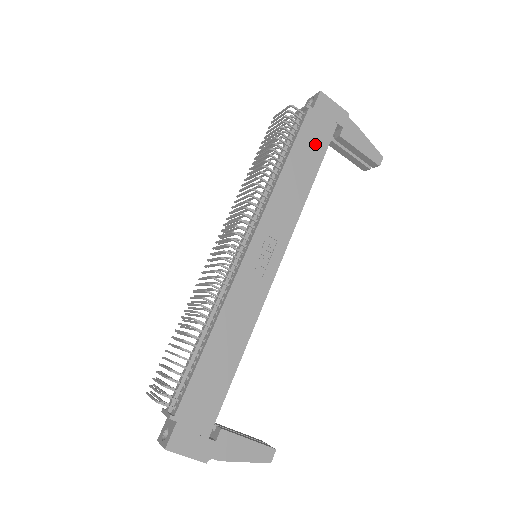
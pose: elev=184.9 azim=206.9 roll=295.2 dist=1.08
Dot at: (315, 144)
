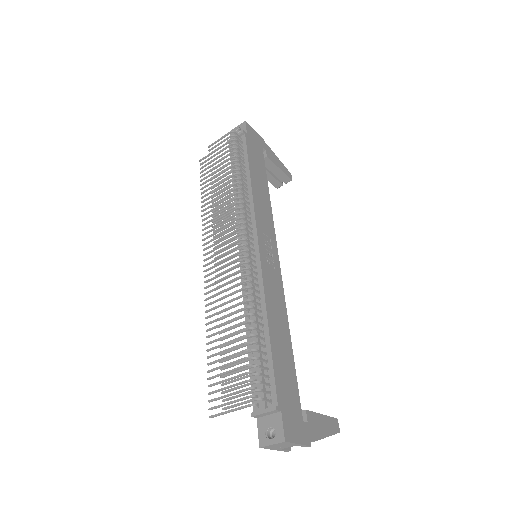
Dot at: (258, 161)
